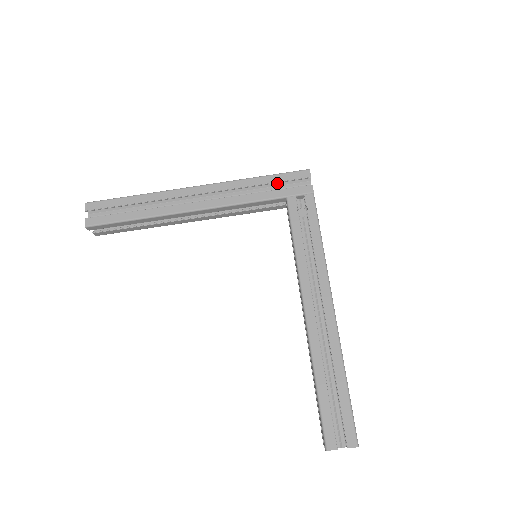
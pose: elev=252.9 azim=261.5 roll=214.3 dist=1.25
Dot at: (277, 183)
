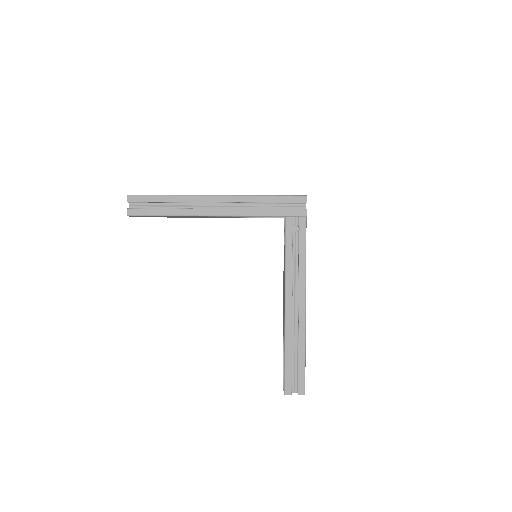
Dot at: (280, 202)
